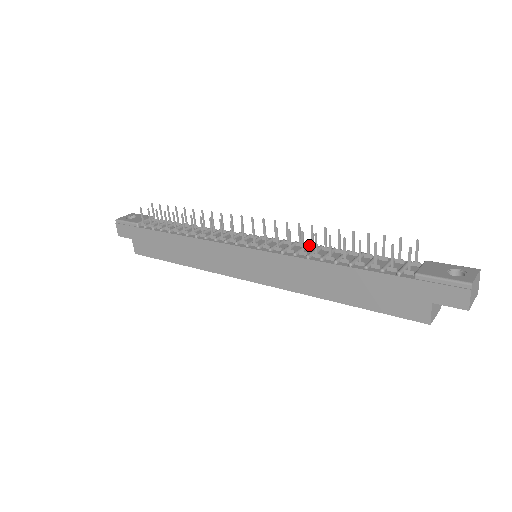
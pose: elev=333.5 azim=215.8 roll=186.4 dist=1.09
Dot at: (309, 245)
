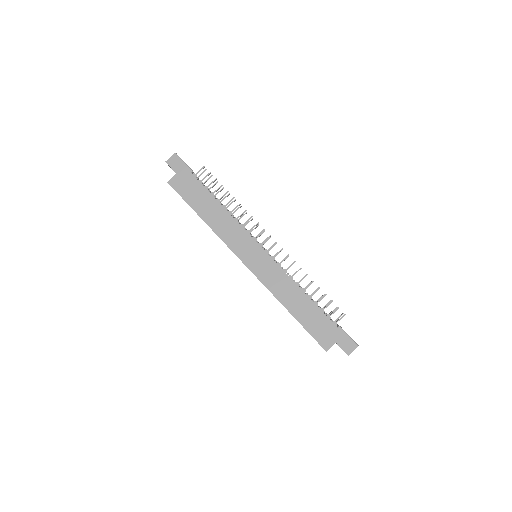
Dot at: occluded
